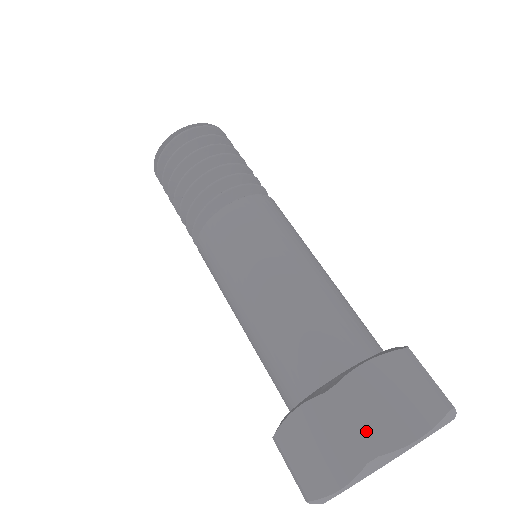
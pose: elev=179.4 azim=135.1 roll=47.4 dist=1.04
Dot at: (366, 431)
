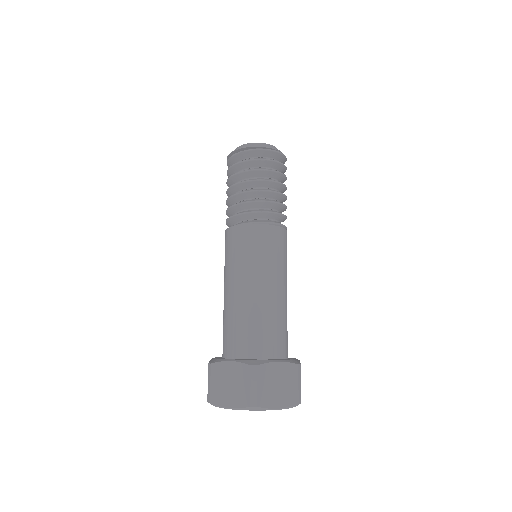
Dot at: (212, 390)
